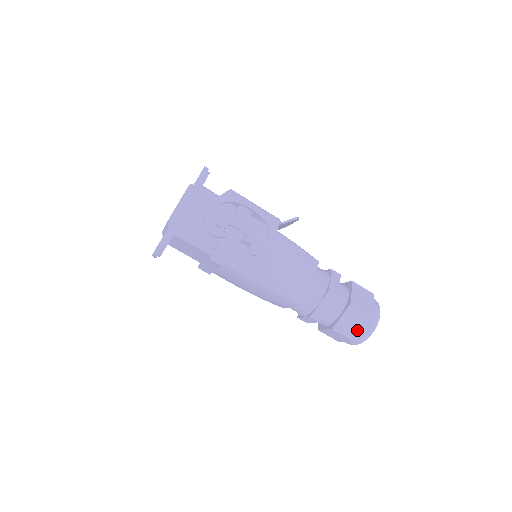
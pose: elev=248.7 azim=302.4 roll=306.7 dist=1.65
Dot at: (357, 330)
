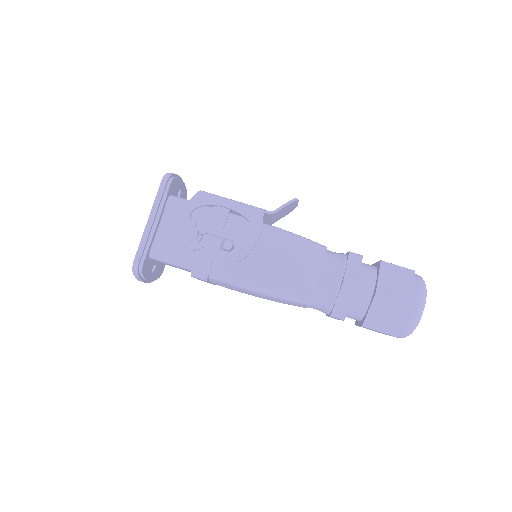
Dot at: (395, 322)
